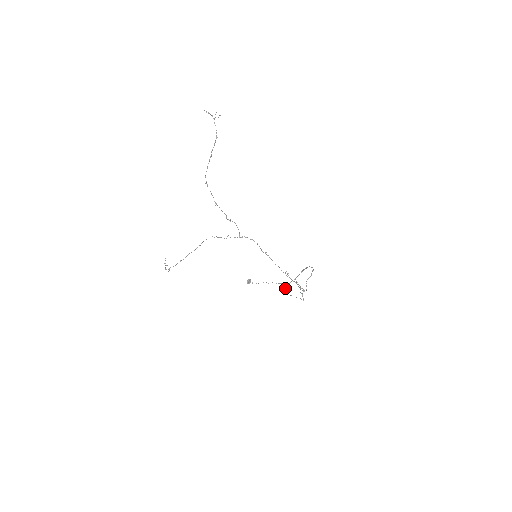
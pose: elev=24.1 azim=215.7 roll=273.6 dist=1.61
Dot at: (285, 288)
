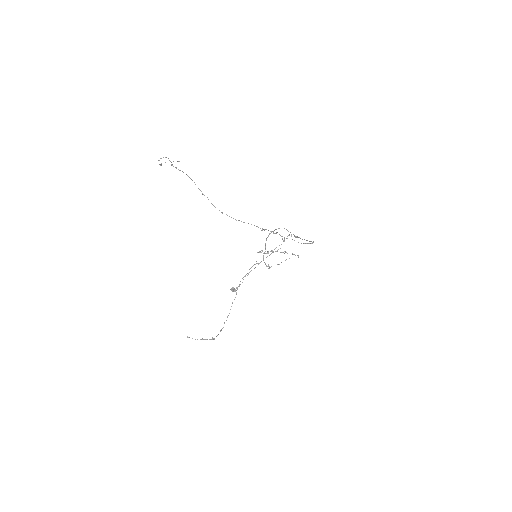
Dot at: (266, 265)
